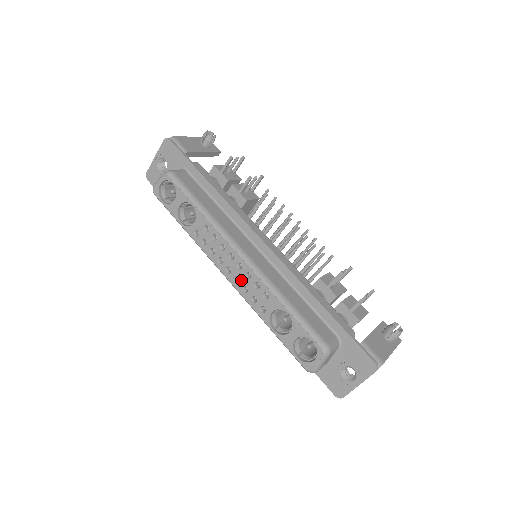
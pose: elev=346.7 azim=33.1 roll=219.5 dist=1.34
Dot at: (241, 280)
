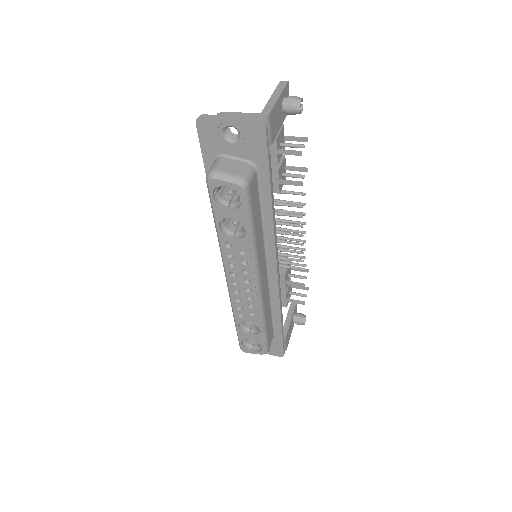
Dot at: (241, 295)
